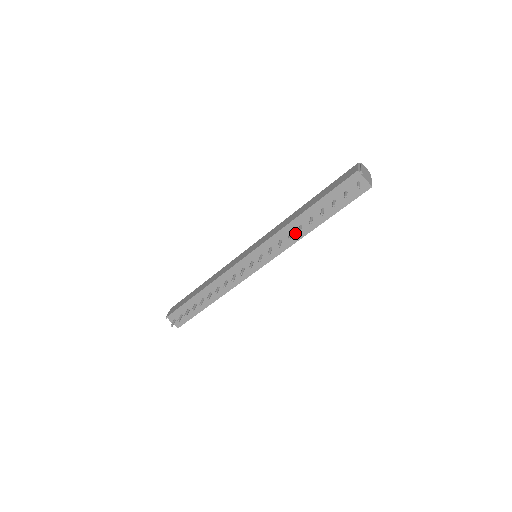
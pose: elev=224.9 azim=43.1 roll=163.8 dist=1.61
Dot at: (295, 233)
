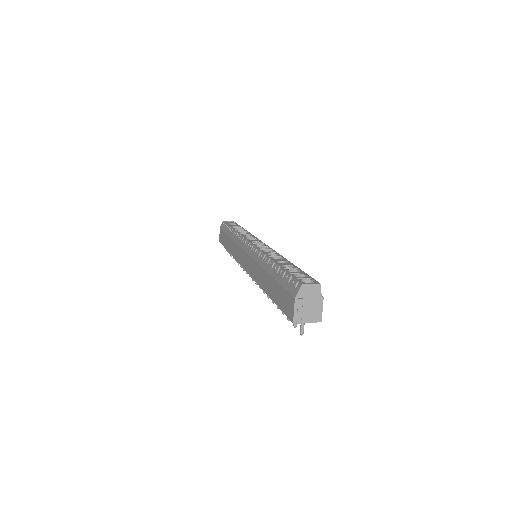
Dot at: occluded
